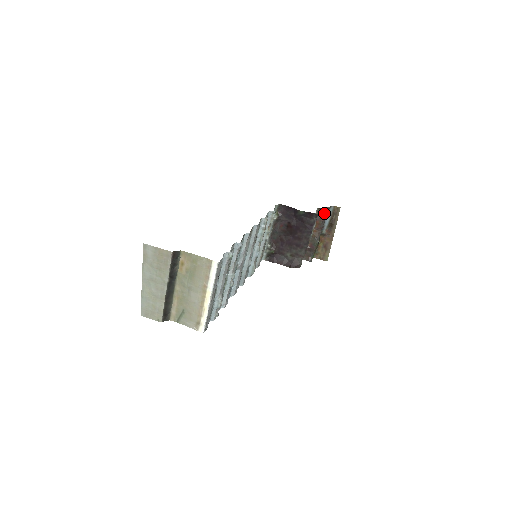
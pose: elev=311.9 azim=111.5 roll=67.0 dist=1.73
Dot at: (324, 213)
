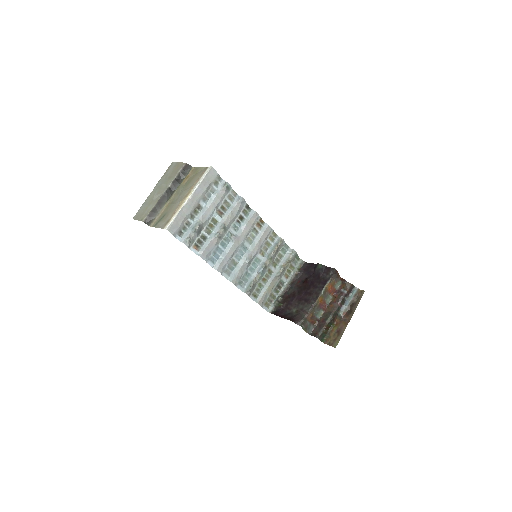
Dot at: (346, 288)
